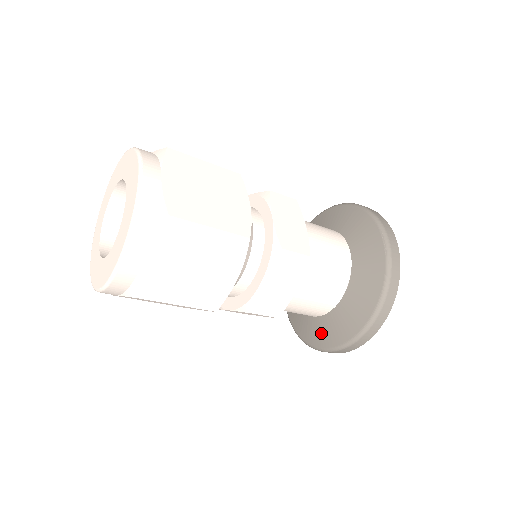
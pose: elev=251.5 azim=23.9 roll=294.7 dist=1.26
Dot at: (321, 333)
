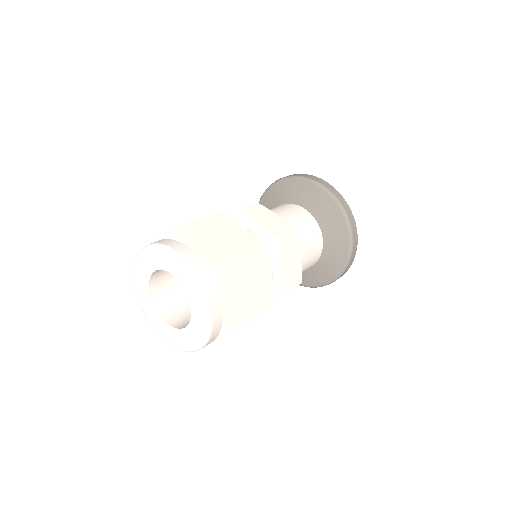
Dot at: (322, 273)
